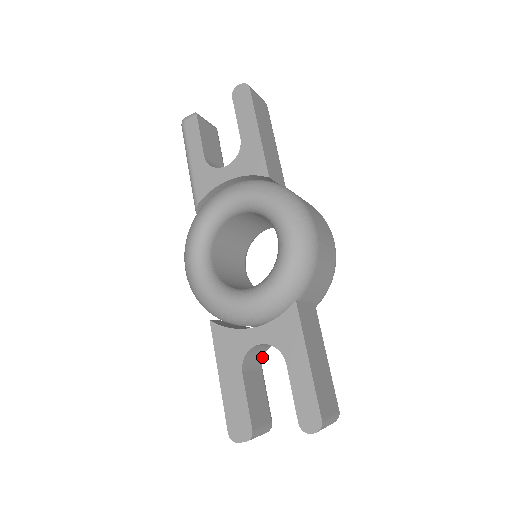
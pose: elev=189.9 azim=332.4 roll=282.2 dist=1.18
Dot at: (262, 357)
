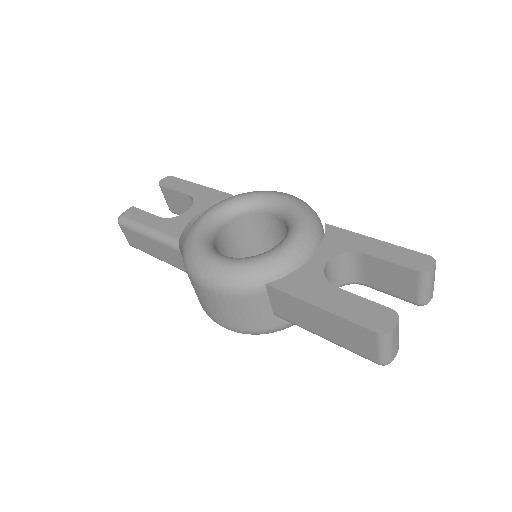
Dot at: occluded
